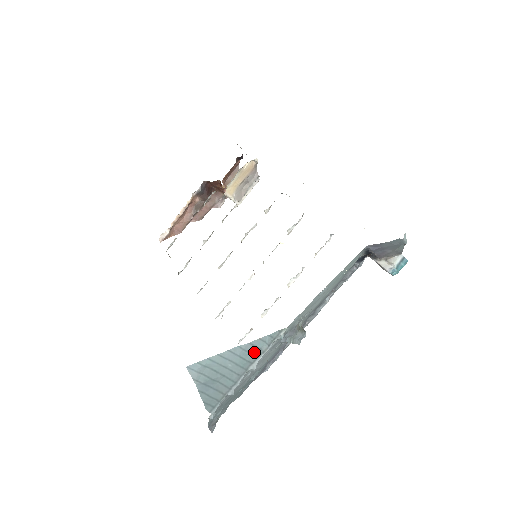
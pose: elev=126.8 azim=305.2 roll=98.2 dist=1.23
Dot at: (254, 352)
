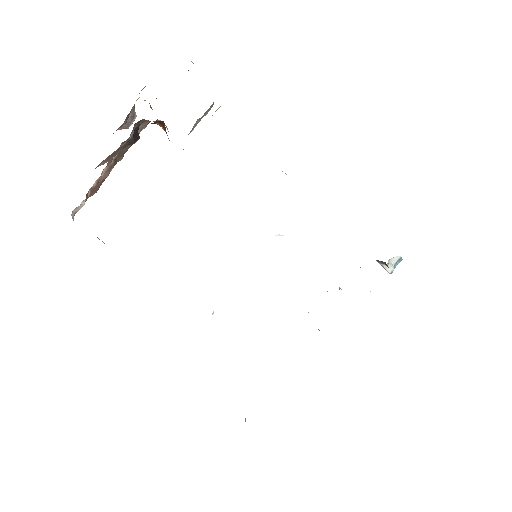
Dot at: occluded
